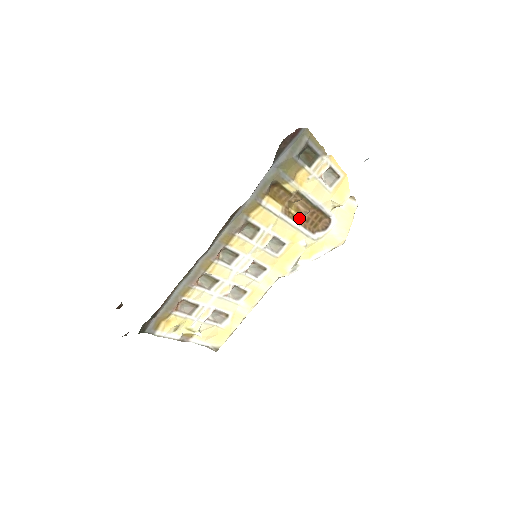
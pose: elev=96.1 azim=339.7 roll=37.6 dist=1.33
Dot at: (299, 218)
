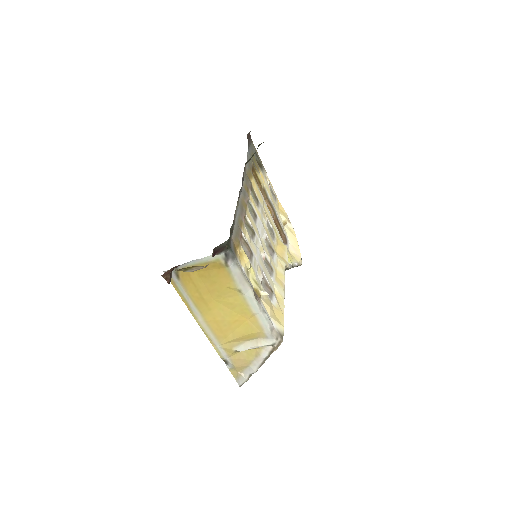
Dot at: occluded
